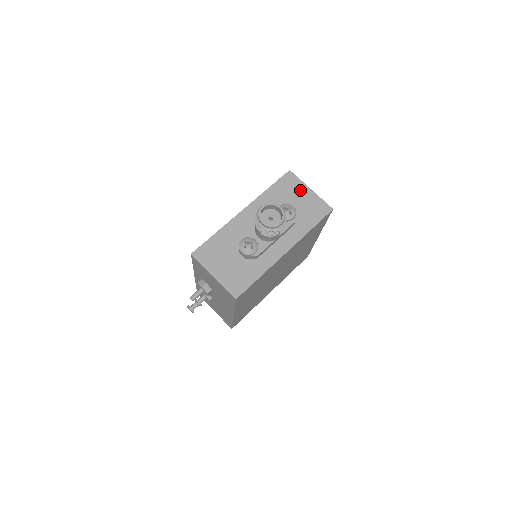
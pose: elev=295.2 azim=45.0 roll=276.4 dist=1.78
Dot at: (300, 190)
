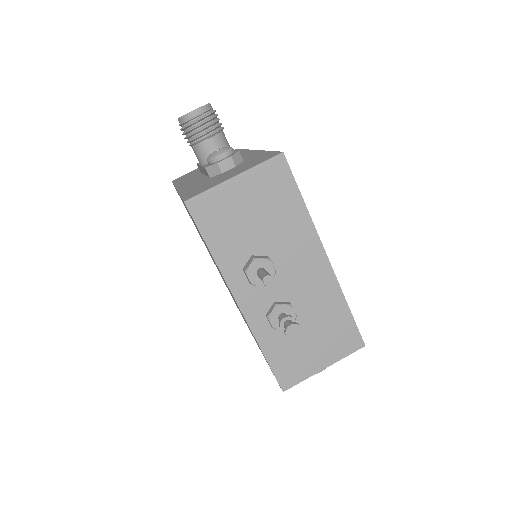
Dot at: (198, 169)
